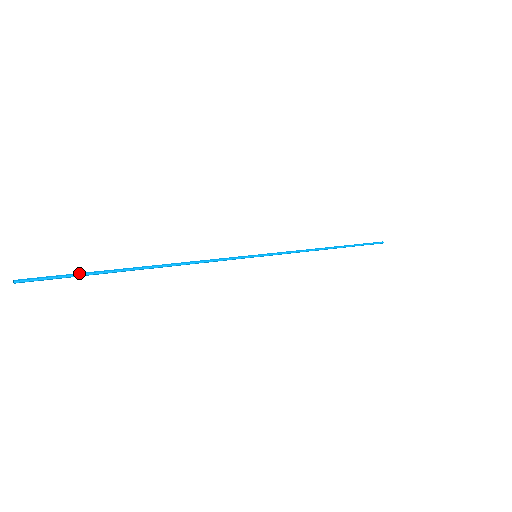
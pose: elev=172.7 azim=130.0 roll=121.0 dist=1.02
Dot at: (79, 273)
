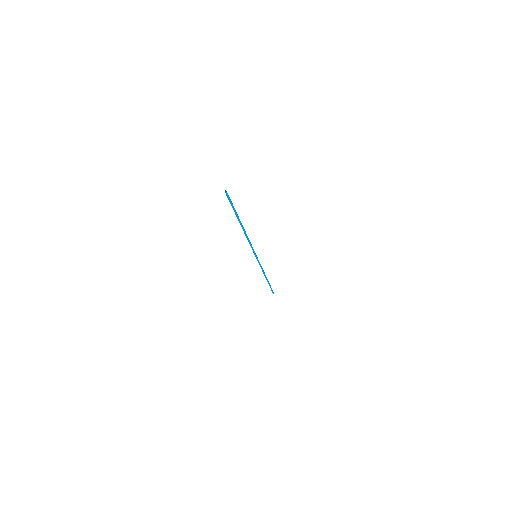
Dot at: occluded
